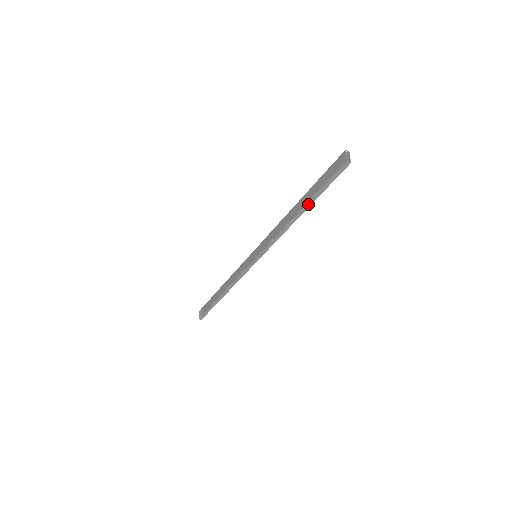
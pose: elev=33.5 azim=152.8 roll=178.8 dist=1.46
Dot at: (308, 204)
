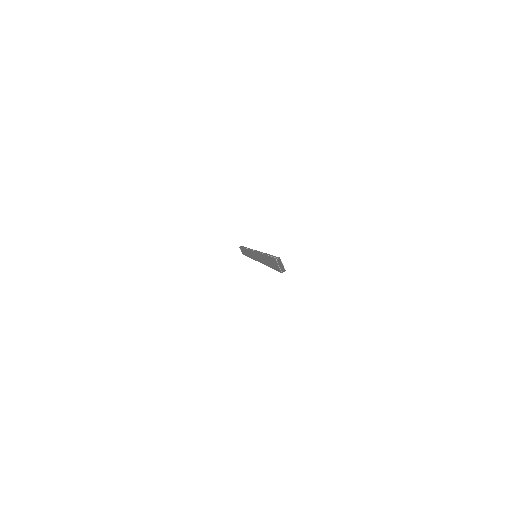
Dot at: occluded
